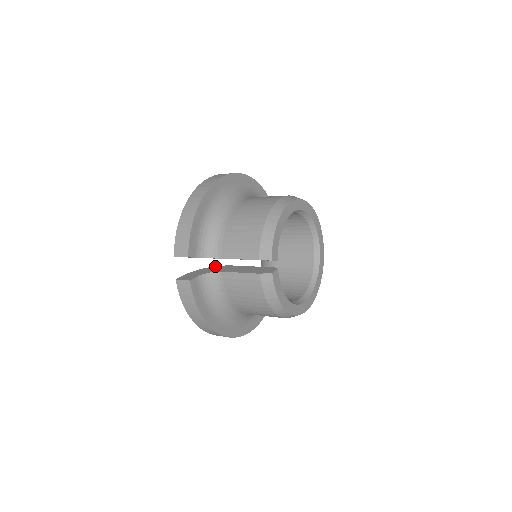
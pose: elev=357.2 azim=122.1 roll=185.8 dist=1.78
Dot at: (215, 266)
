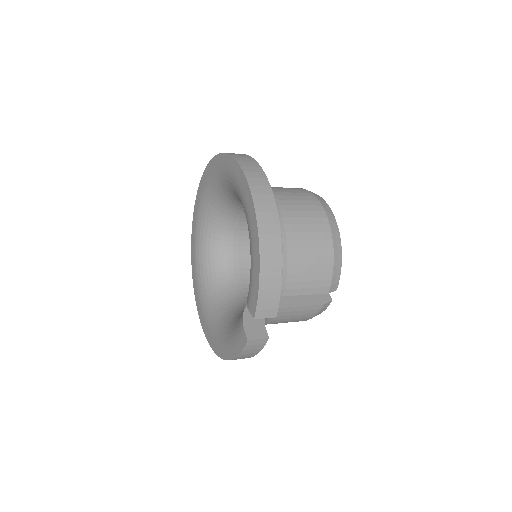
Dot at: occluded
